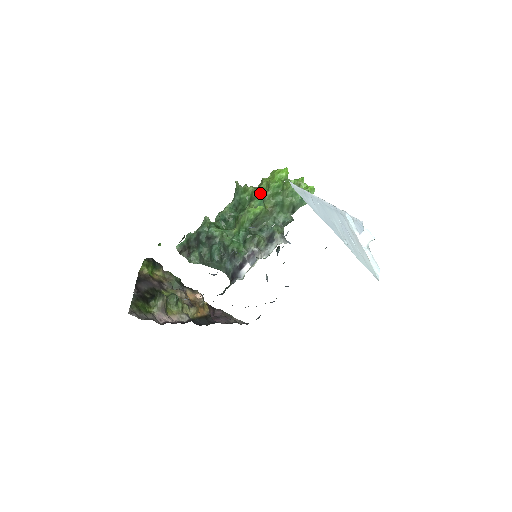
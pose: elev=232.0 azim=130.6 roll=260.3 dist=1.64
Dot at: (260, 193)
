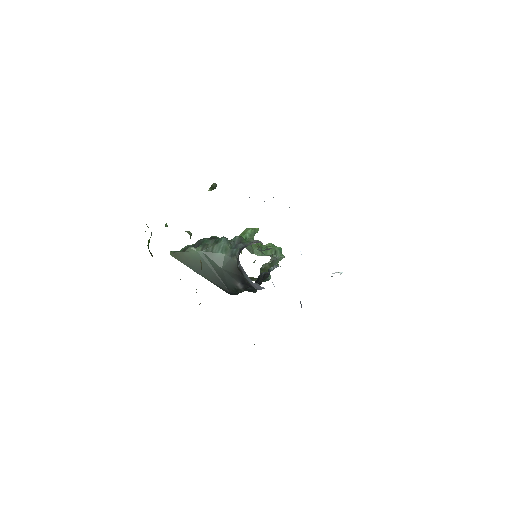
Dot at: occluded
